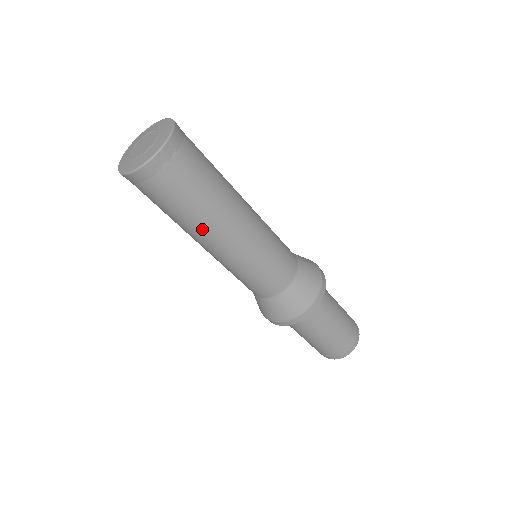
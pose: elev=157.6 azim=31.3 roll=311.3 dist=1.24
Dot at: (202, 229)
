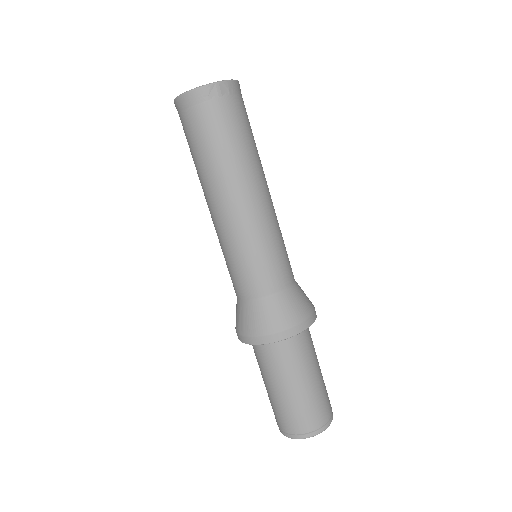
Dot at: (218, 179)
